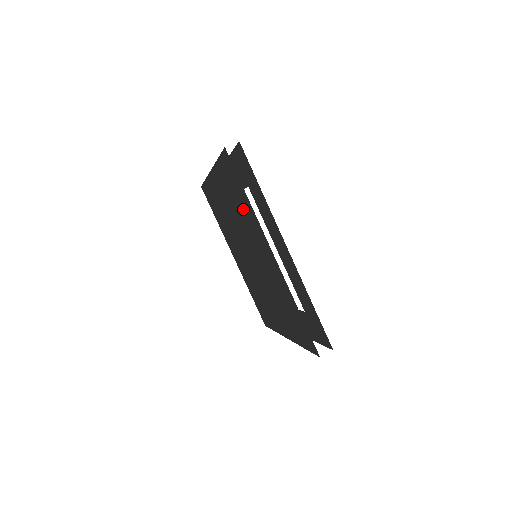
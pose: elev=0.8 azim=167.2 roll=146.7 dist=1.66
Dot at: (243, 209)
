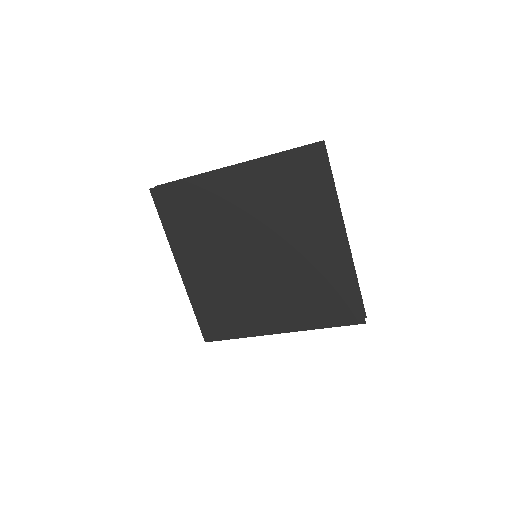
Dot at: (303, 202)
